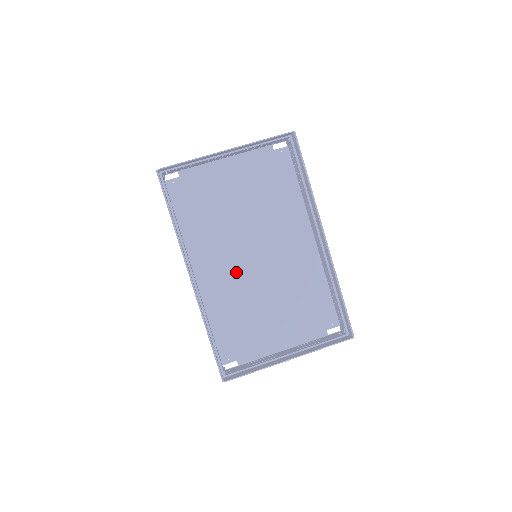
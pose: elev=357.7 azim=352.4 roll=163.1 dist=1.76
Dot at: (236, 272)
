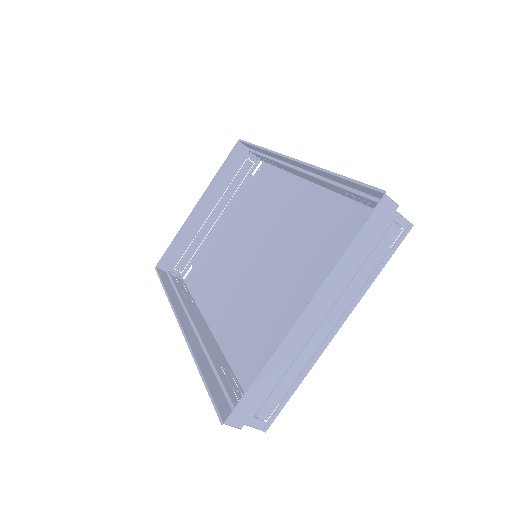
Dot at: (249, 293)
